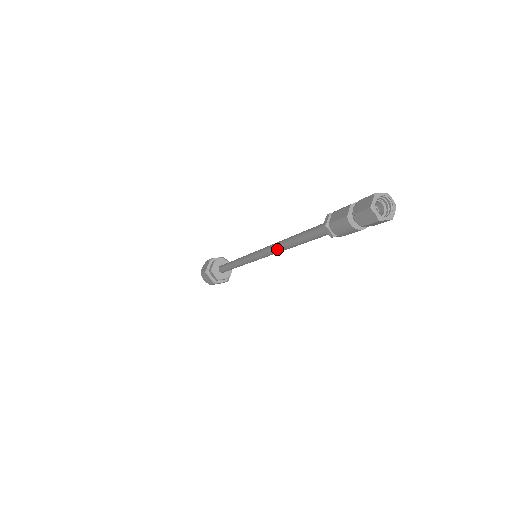
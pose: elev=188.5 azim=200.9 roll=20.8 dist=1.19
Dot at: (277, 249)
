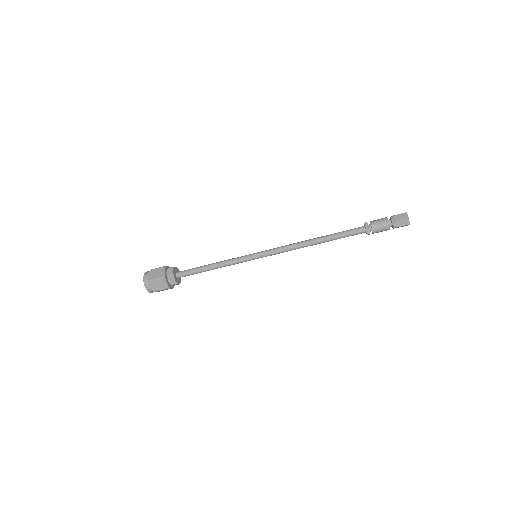
Dot at: (298, 243)
